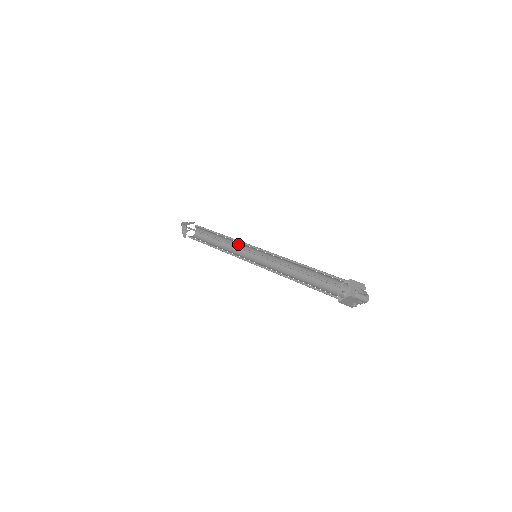
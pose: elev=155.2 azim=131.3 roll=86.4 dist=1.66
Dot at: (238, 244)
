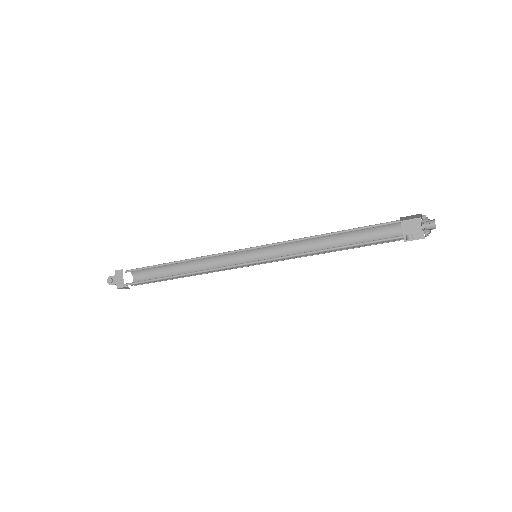
Dot at: (212, 256)
